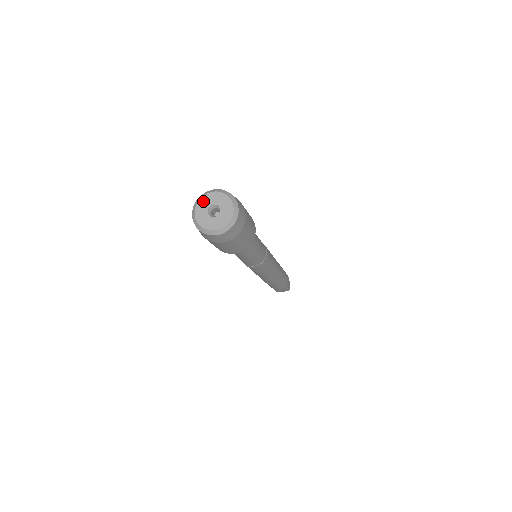
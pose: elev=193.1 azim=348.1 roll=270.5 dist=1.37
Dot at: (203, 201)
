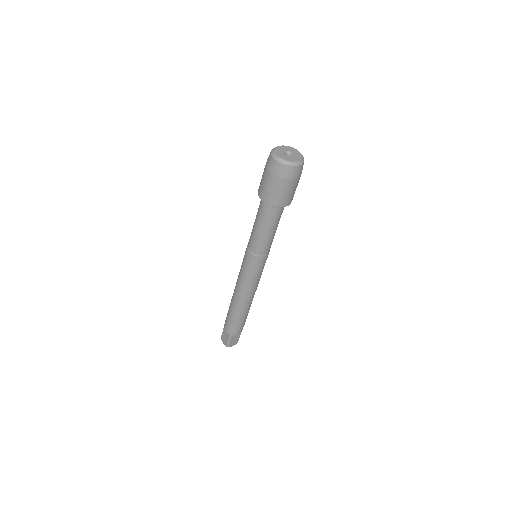
Dot at: (278, 150)
